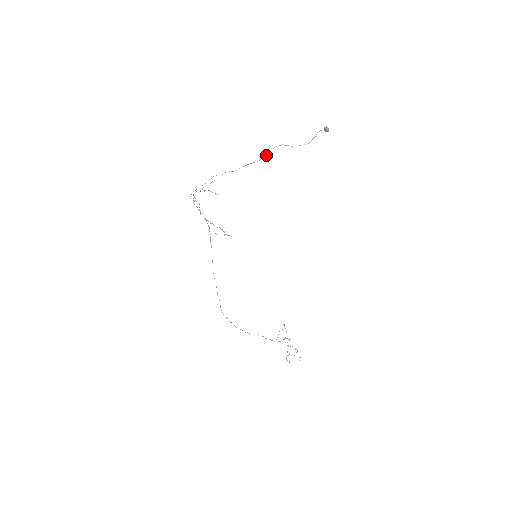
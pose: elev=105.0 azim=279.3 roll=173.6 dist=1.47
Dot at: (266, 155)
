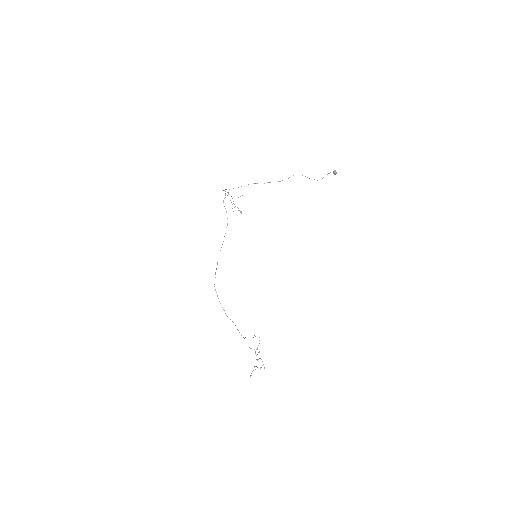
Dot at: occluded
